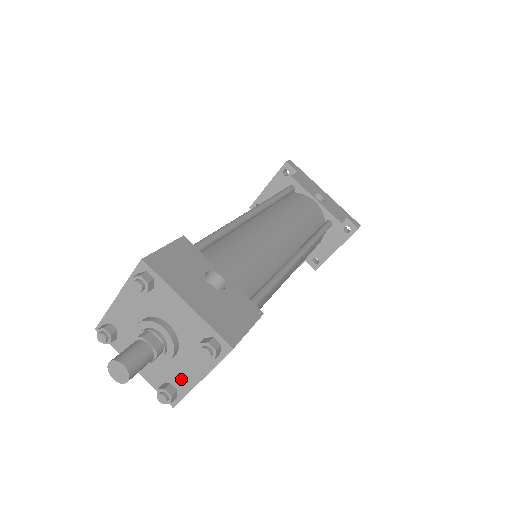
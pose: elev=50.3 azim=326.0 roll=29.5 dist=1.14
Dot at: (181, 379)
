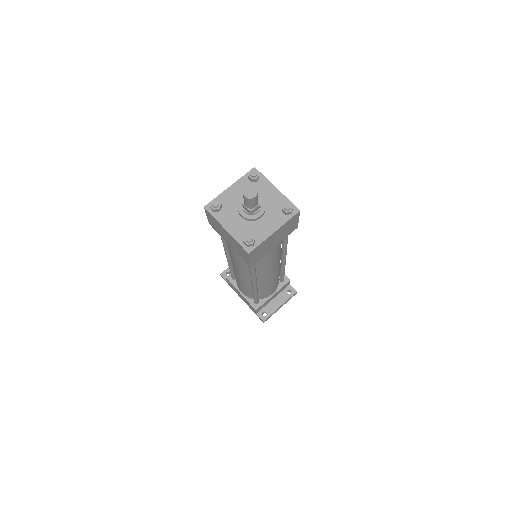
Dot at: (261, 233)
